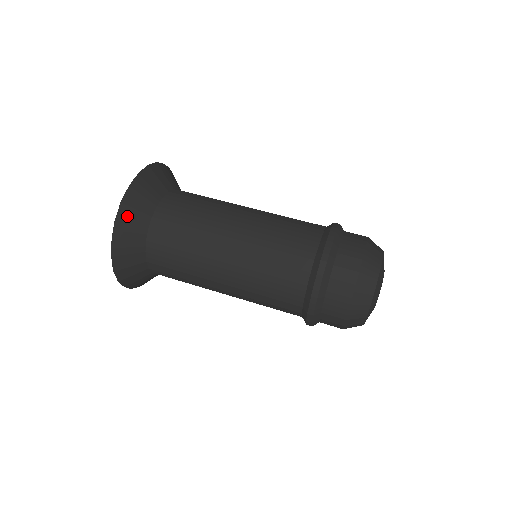
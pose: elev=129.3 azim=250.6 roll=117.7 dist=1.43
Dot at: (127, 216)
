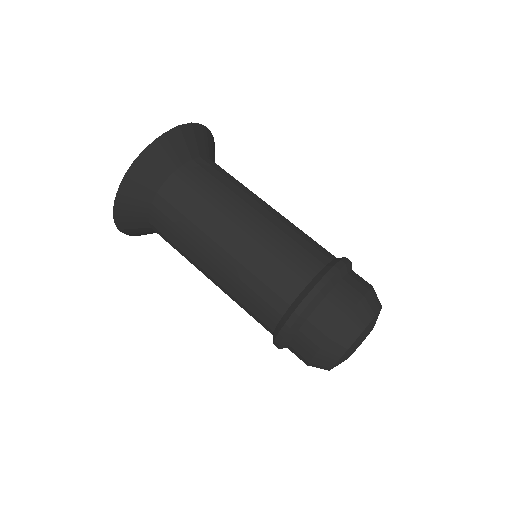
Dot at: (126, 226)
